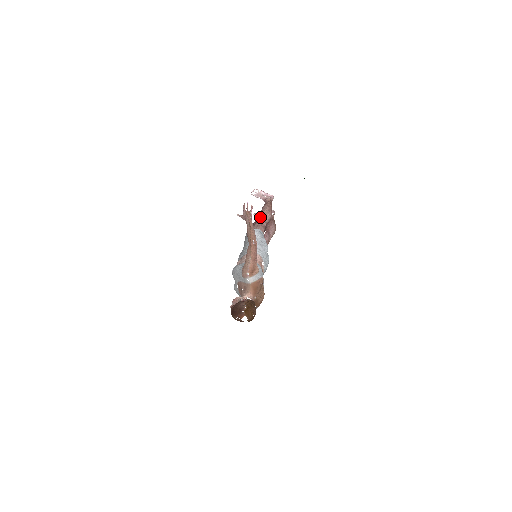
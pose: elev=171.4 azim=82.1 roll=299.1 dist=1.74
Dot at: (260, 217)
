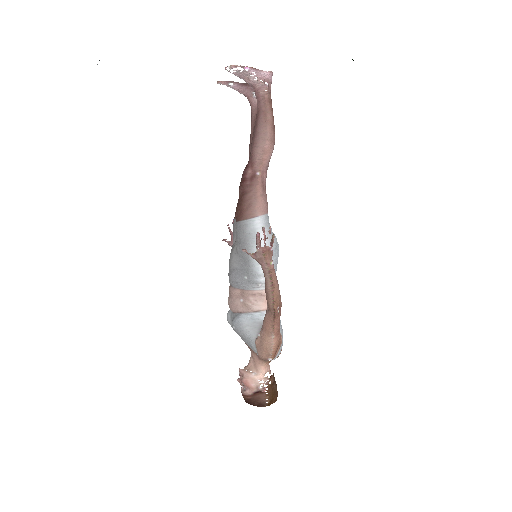
Dot at: (257, 165)
